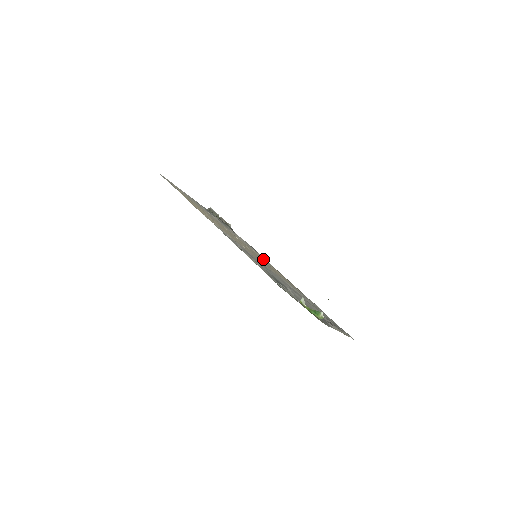
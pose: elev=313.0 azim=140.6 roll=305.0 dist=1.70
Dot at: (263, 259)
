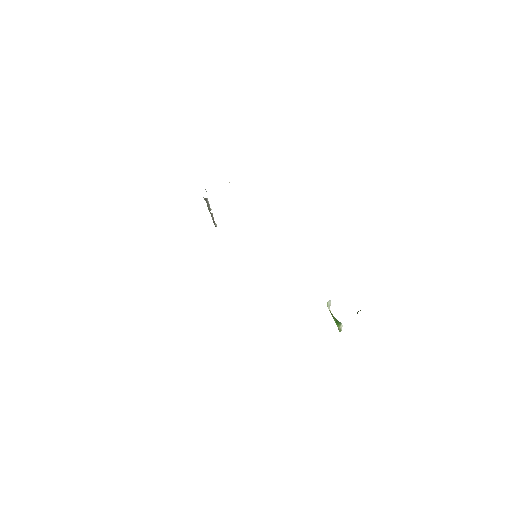
Dot at: occluded
